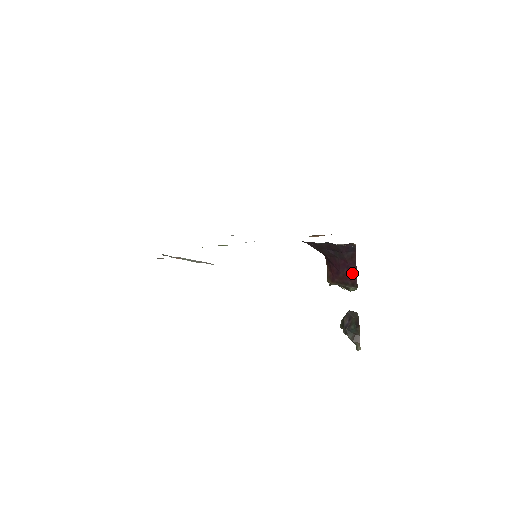
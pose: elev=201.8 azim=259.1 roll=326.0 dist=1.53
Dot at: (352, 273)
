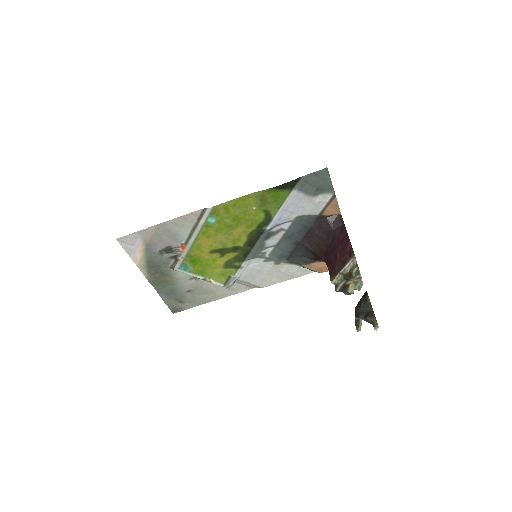
Dot at: (346, 244)
